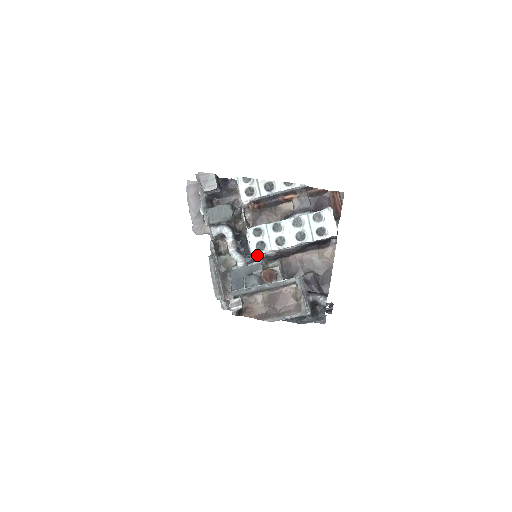
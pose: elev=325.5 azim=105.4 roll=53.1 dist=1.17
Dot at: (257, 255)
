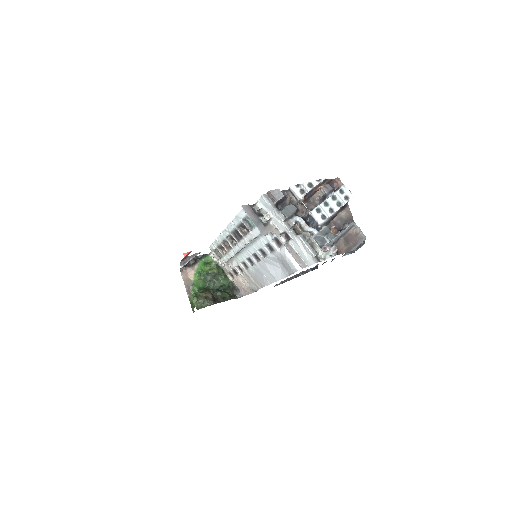
Dot at: (323, 223)
